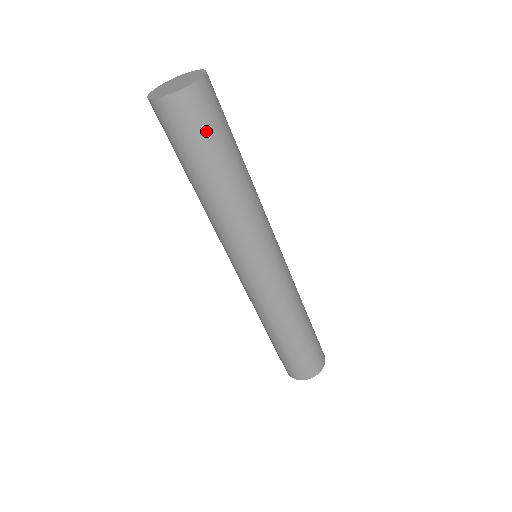
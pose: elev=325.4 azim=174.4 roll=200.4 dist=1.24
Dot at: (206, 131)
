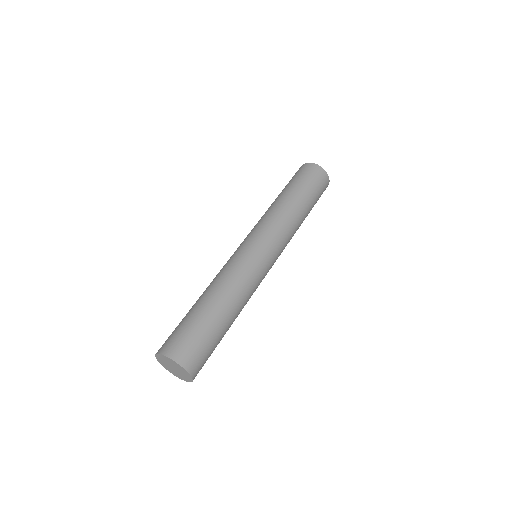
Dot at: (210, 350)
